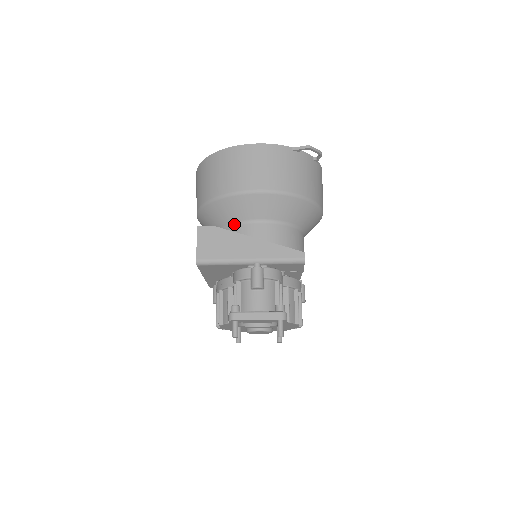
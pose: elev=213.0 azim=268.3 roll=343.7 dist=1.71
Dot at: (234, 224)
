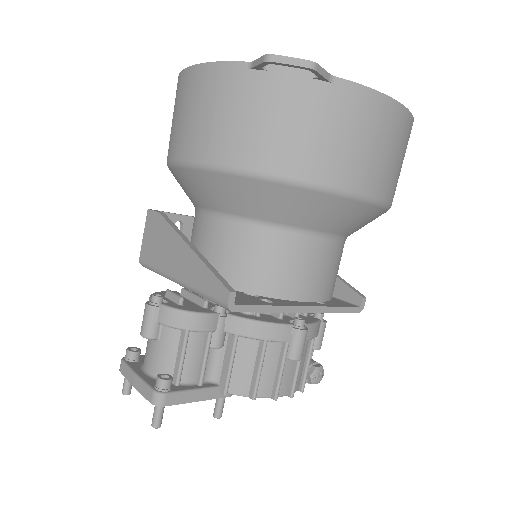
Dot at: (195, 208)
